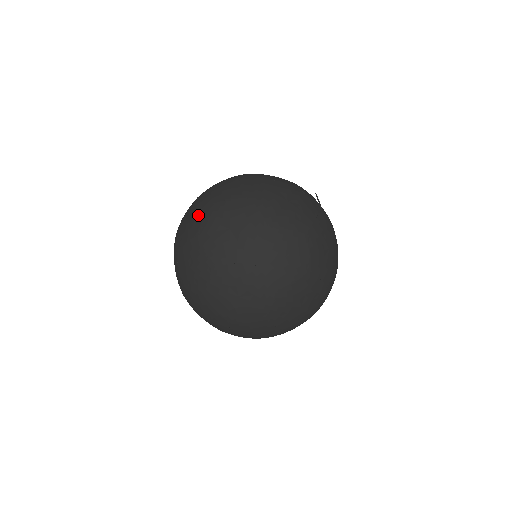
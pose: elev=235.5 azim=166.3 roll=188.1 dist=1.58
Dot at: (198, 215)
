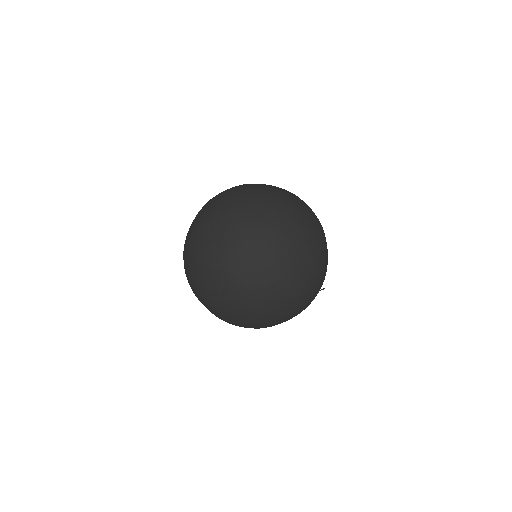
Dot at: (271, 190)
